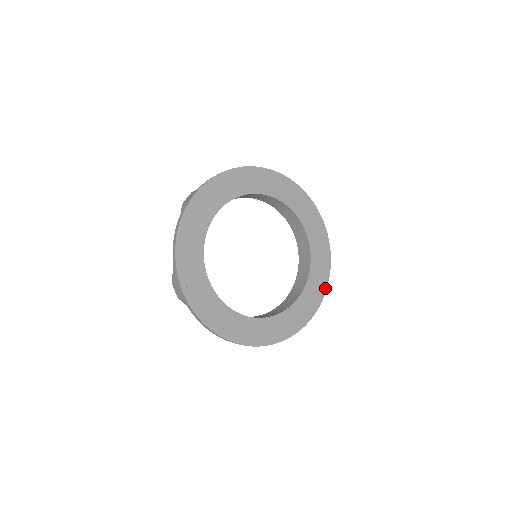
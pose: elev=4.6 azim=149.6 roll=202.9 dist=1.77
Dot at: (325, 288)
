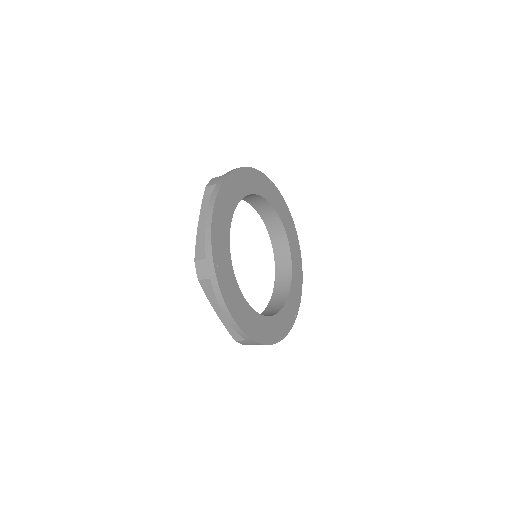
Dot at: (300, 301)
